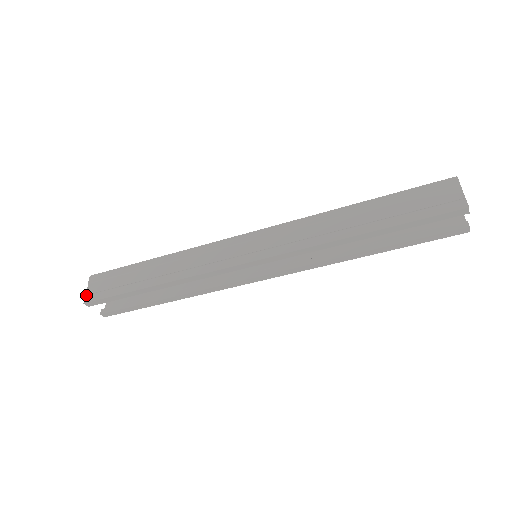
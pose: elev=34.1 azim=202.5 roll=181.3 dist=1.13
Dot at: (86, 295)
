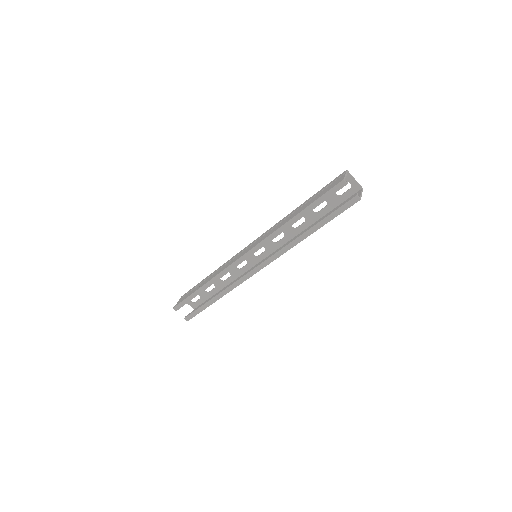
Dot at: (176, 304)
